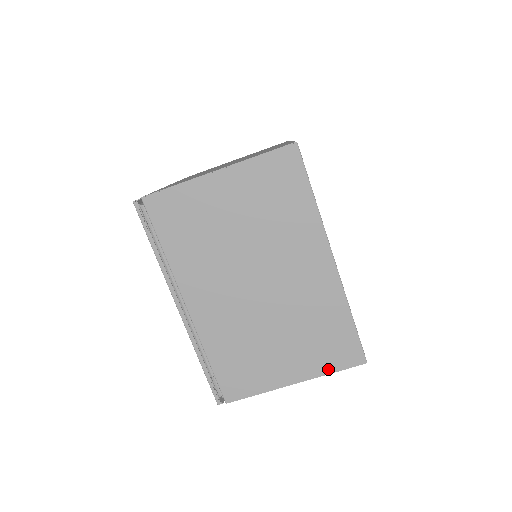
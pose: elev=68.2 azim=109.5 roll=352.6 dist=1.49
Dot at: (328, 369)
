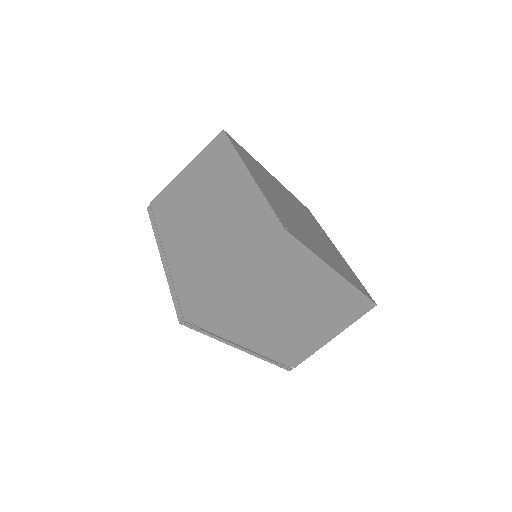
Dot at: (353, 321)
